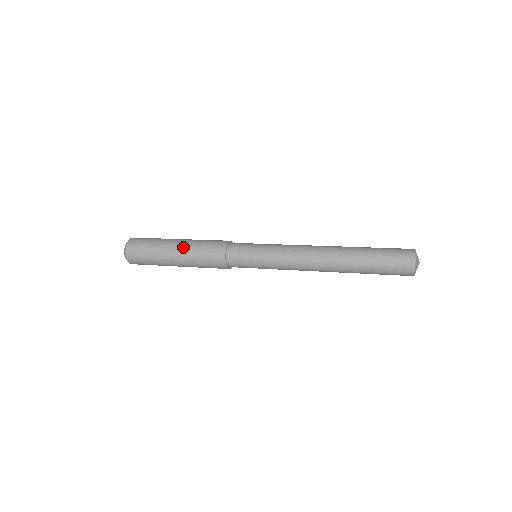
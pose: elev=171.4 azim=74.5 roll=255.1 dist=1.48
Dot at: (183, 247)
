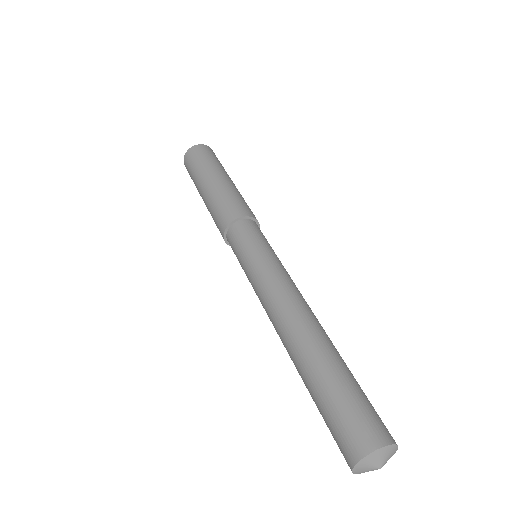
Dot at: (209, 191)
